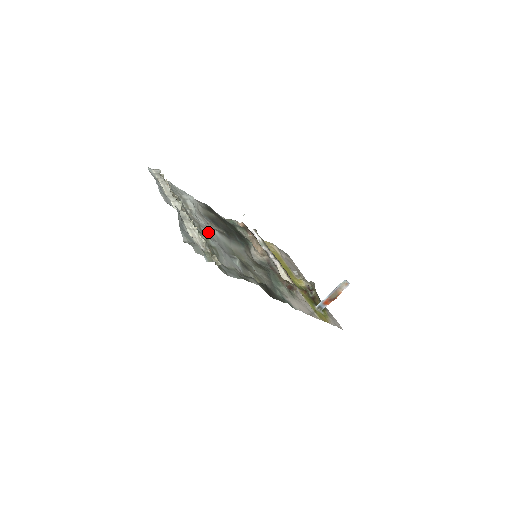
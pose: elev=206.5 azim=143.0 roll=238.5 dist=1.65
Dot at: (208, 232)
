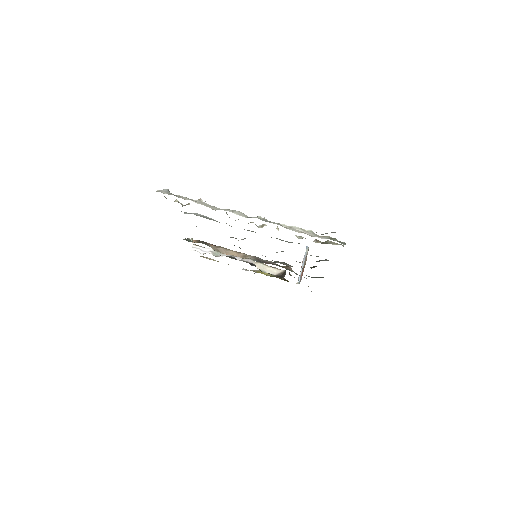
Dot at: occluded
